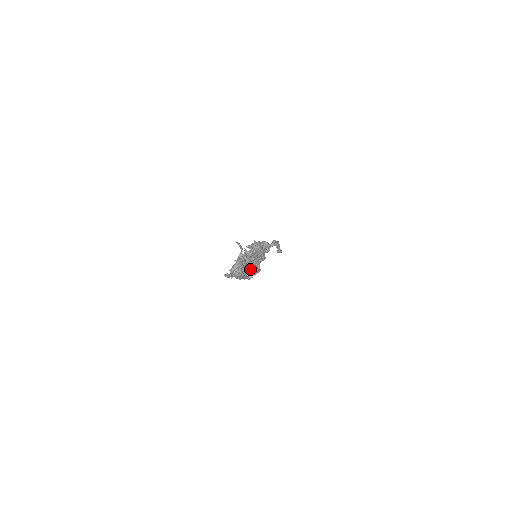
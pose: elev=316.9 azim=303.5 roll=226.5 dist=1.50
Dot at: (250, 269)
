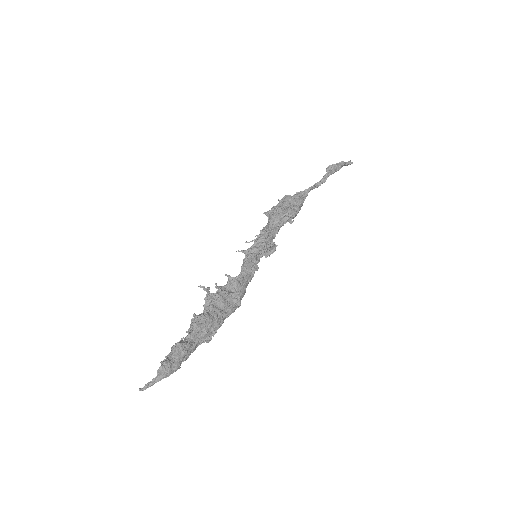
Dot at: (205, 336)
